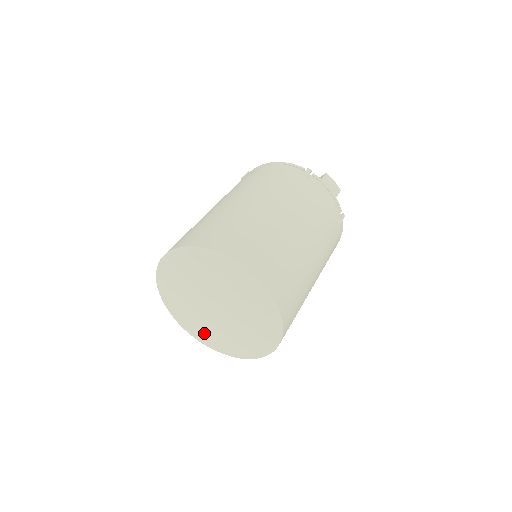
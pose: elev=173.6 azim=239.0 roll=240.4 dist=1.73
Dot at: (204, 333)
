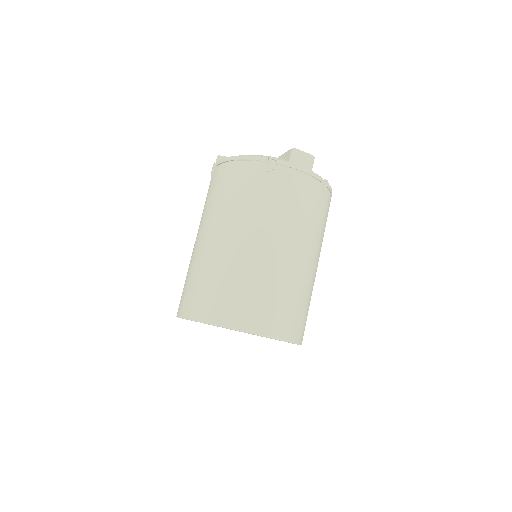
Dot at: occluded
